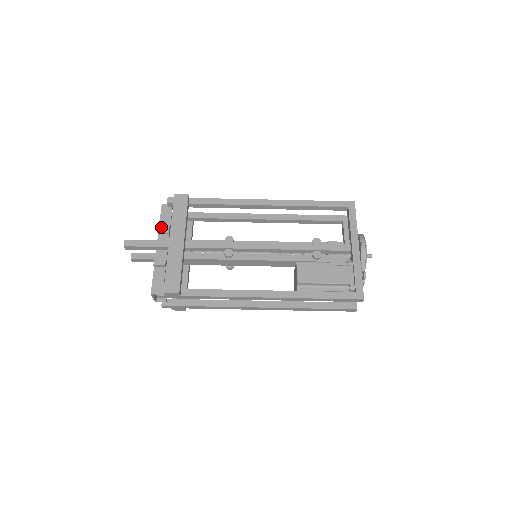
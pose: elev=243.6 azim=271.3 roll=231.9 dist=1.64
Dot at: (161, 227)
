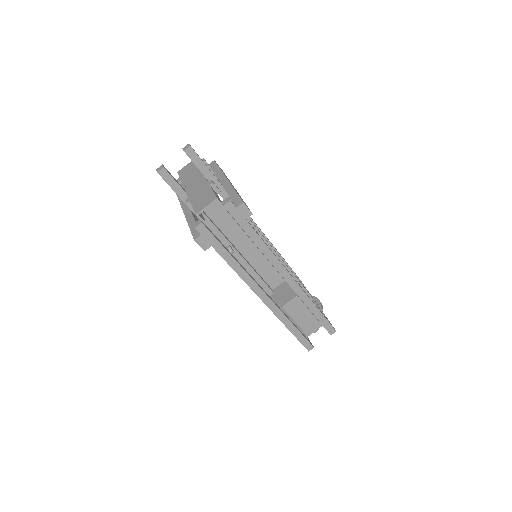
Dot at: occluded
